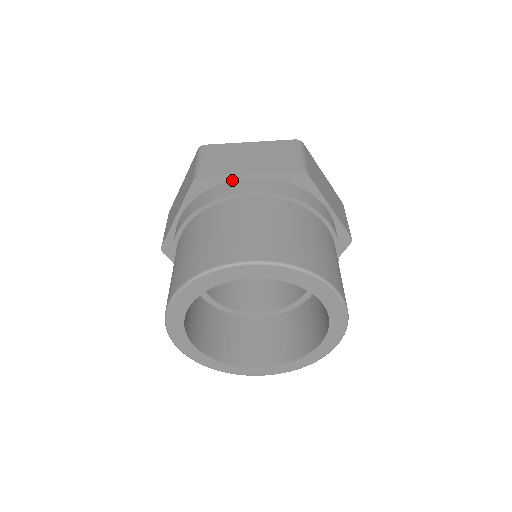
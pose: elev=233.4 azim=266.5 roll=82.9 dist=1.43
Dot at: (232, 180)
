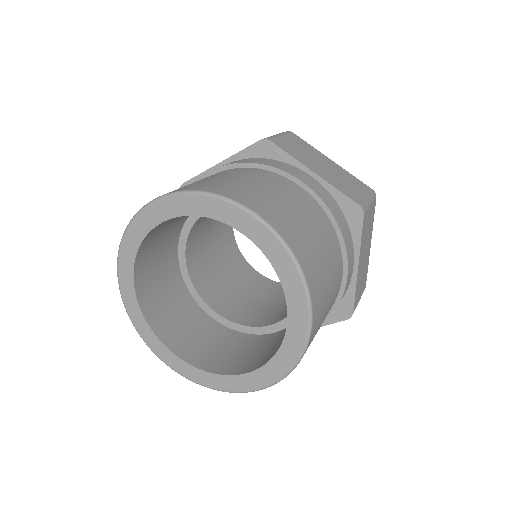
Dot at: (294, 166)
